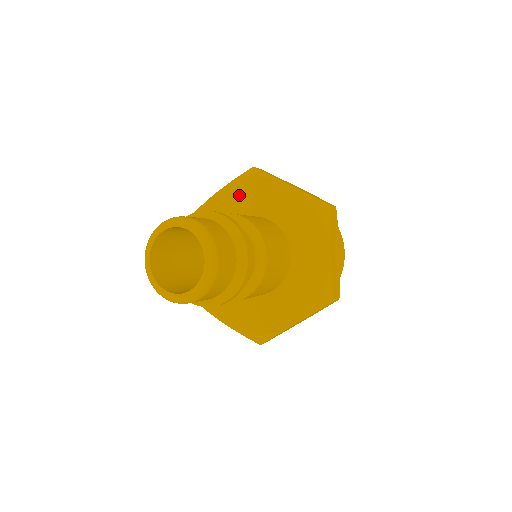
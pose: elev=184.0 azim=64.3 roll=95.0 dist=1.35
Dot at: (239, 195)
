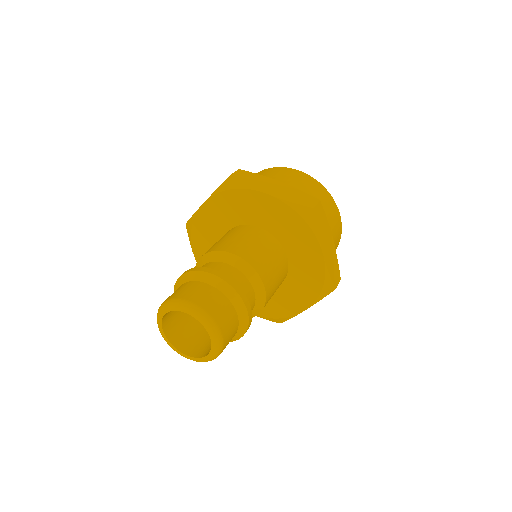
Dot at: (202, 246)
